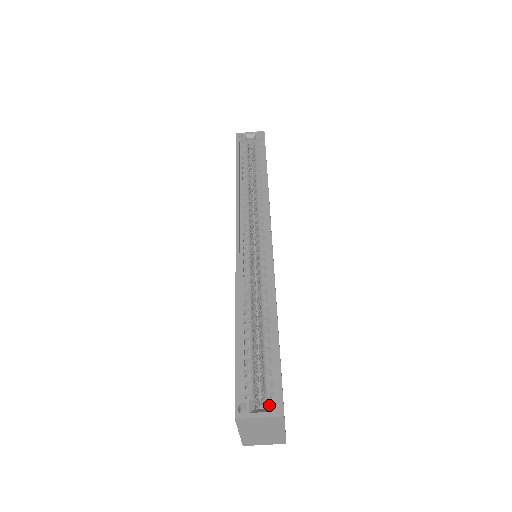
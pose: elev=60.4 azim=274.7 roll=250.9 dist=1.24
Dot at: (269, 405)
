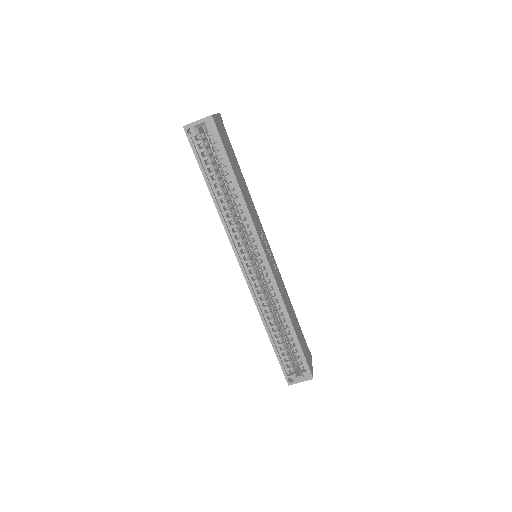
Dot at: (304, 376)
